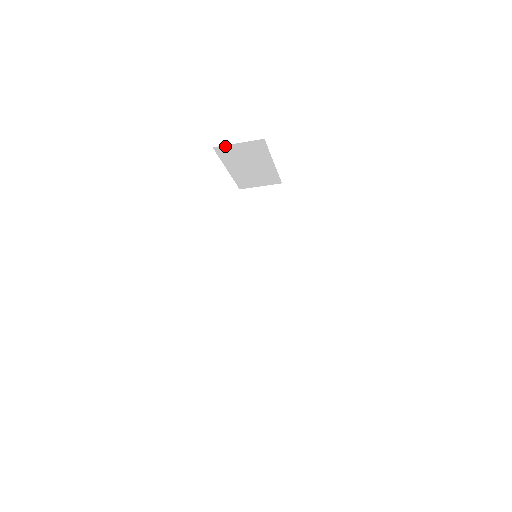
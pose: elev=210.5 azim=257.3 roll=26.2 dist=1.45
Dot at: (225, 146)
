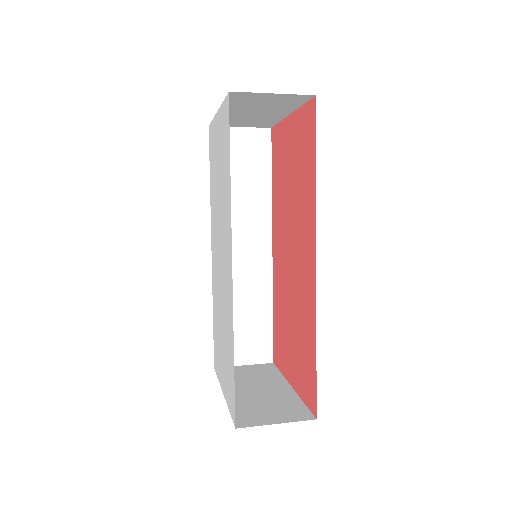
Dot at: (249, 92)
